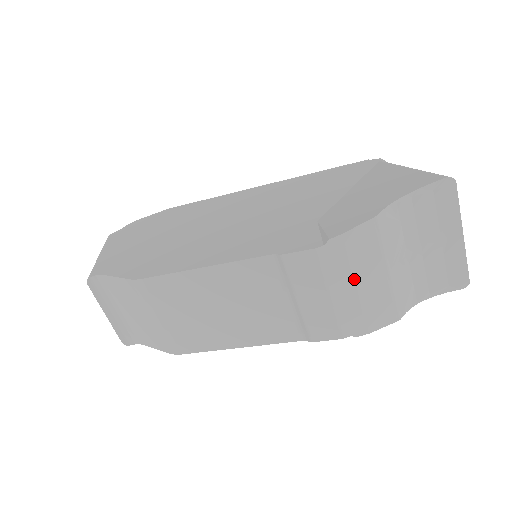
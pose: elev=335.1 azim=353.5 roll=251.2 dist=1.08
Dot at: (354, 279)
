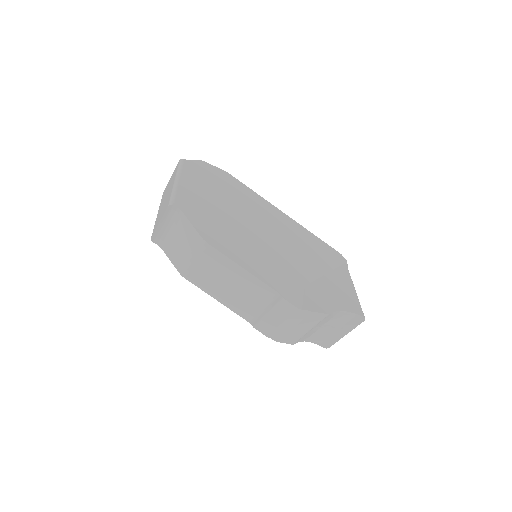
Dot at: (297, 325)
